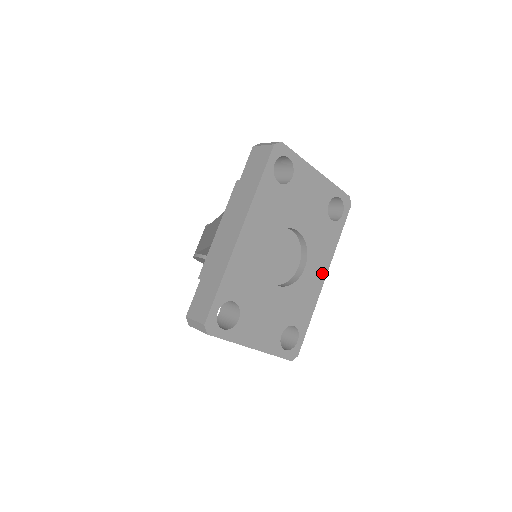
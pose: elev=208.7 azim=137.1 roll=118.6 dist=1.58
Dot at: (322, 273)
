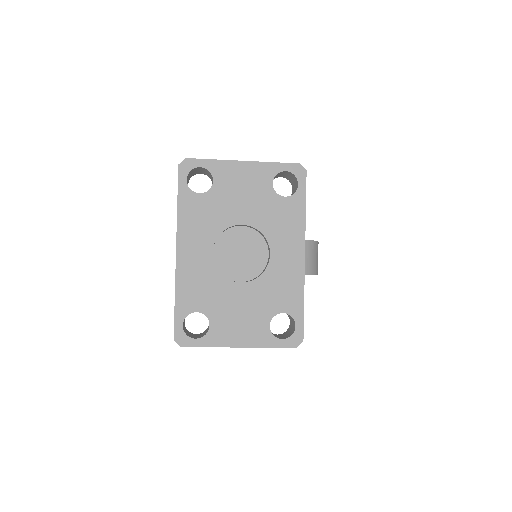
Dot at: (297, 251)
